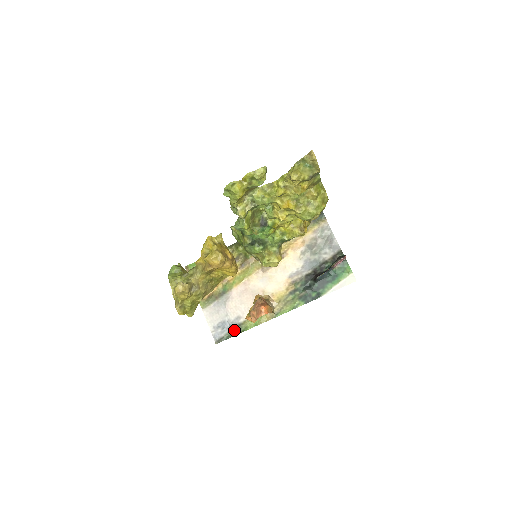
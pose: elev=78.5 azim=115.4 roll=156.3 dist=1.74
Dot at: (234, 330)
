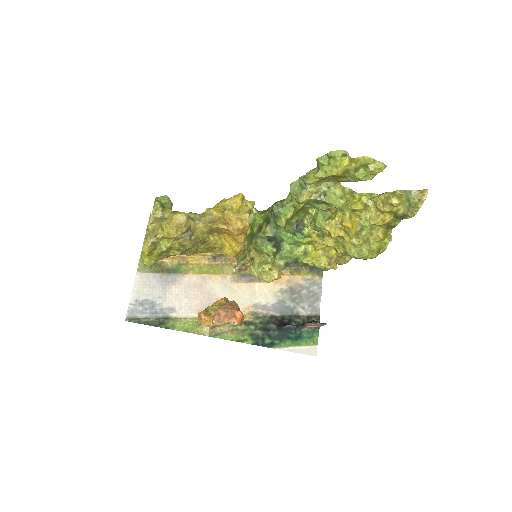
Dot at: (158, 319)
